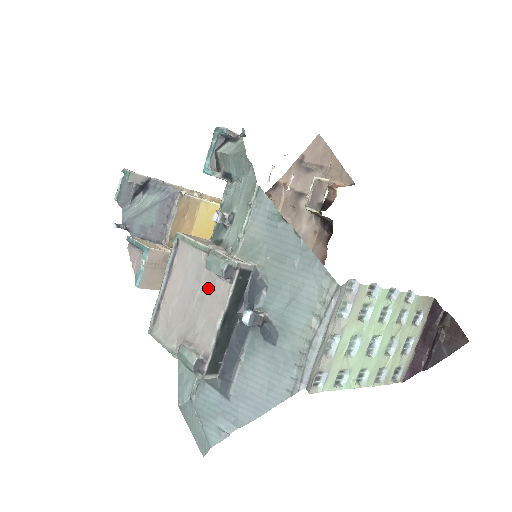
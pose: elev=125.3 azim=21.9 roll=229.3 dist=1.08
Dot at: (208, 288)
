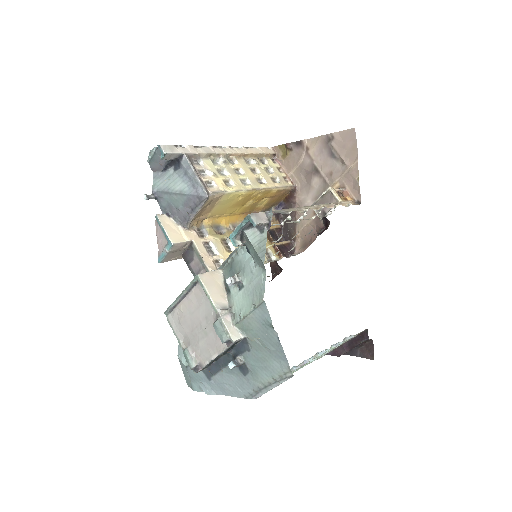
Dot at: (212, 332)
